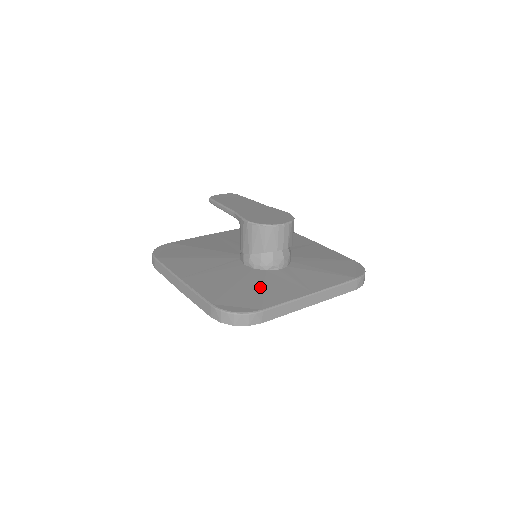
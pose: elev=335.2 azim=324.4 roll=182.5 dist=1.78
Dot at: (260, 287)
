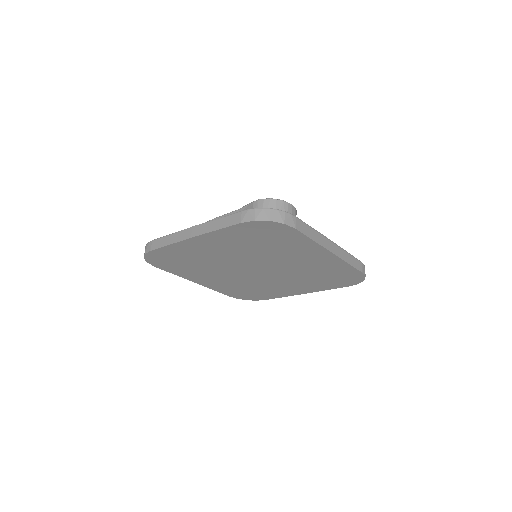
Dot at: occluded
